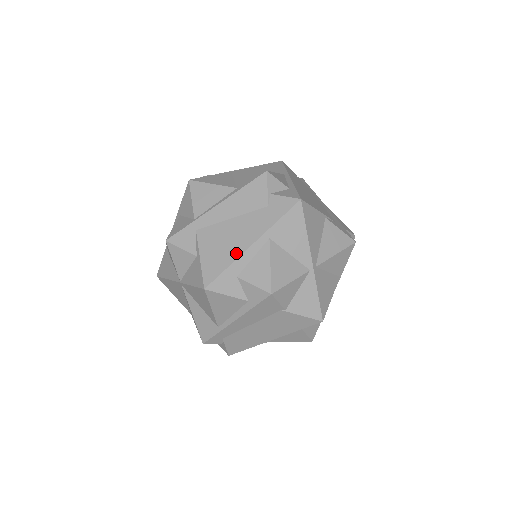
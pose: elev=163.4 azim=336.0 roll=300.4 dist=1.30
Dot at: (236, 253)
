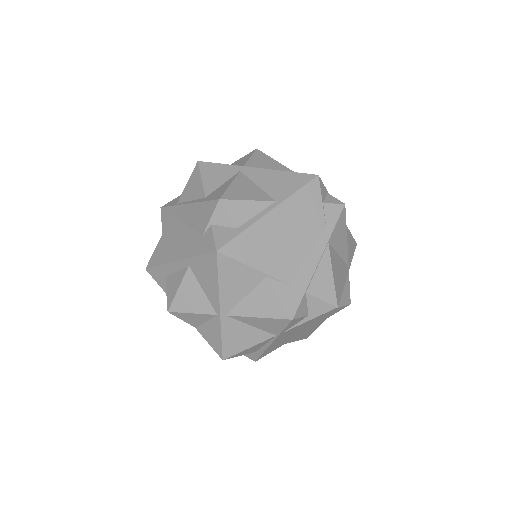
Dot at: (168, 258)
